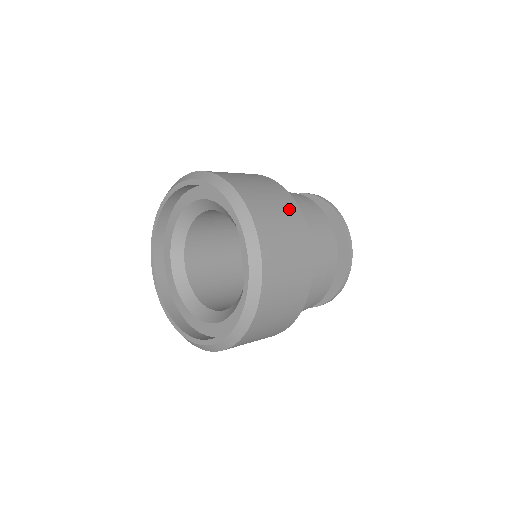
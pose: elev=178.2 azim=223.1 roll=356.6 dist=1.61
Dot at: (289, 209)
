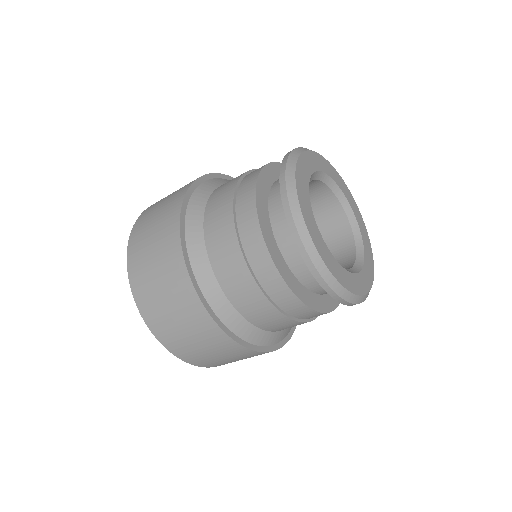
Dot at: (173, 274)
